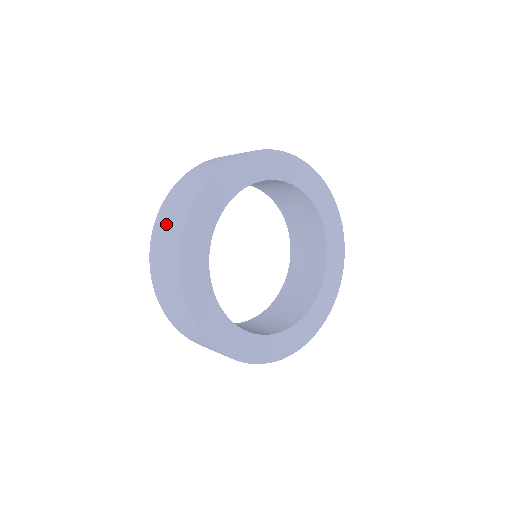
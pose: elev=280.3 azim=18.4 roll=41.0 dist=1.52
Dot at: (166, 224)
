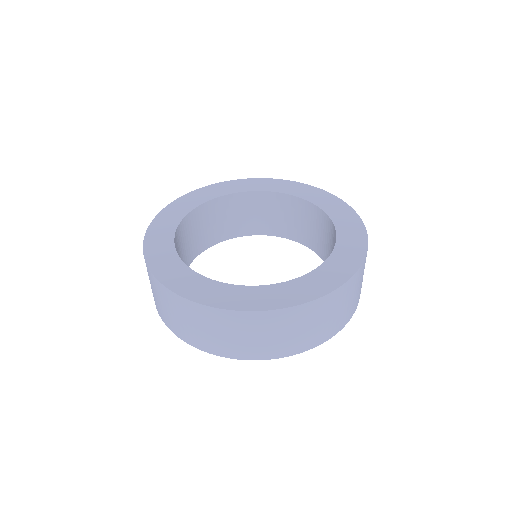
Dot at: (168, 314)
